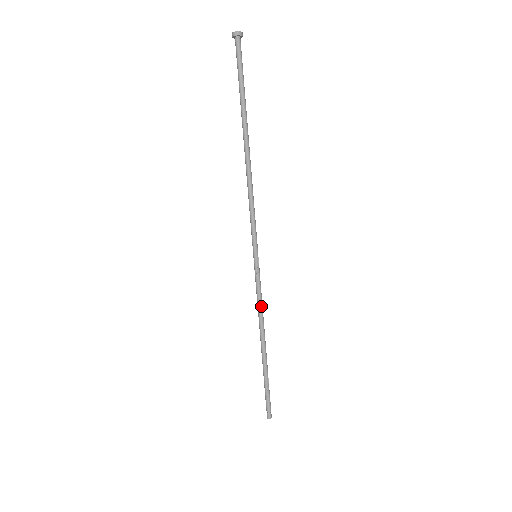
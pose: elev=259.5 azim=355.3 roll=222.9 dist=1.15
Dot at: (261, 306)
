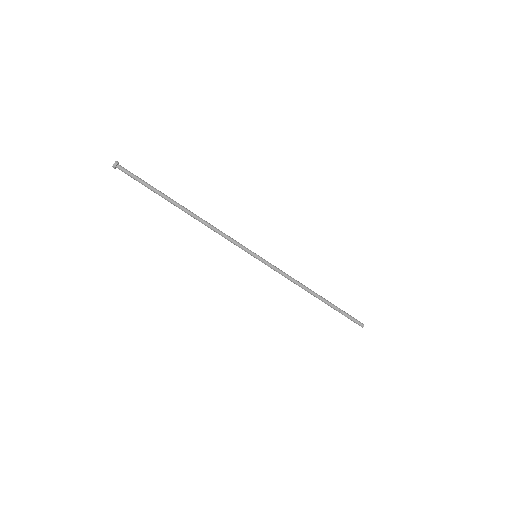
Dot at: (288, 278)
